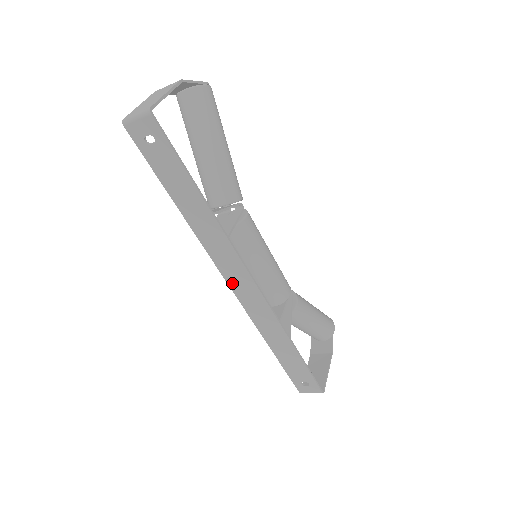
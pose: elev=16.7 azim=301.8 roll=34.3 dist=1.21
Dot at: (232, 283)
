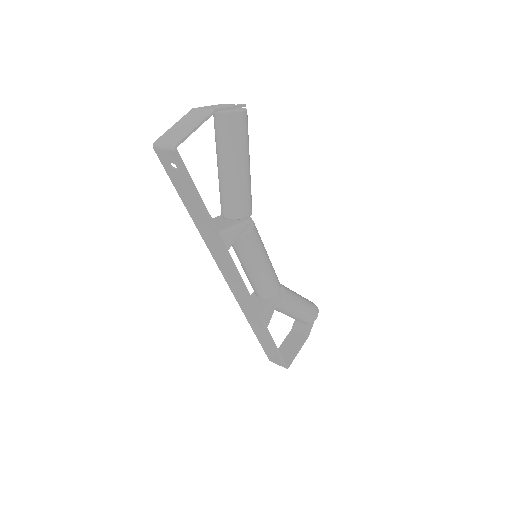
Dot at: (227, 278)
